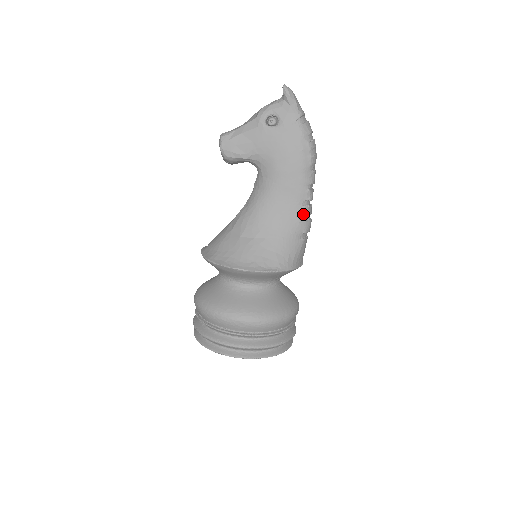
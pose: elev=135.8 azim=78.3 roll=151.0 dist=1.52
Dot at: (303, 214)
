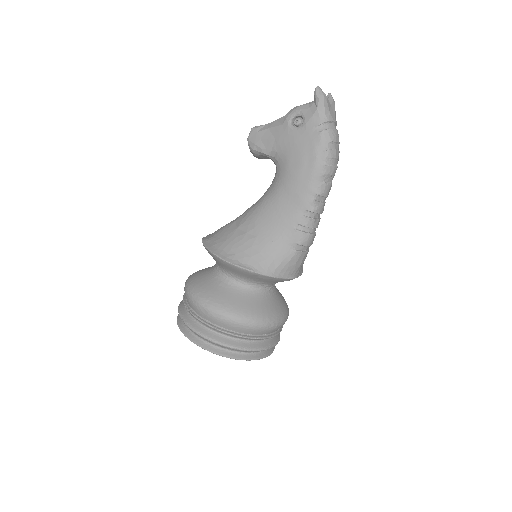
Dot at: (302, 224)
